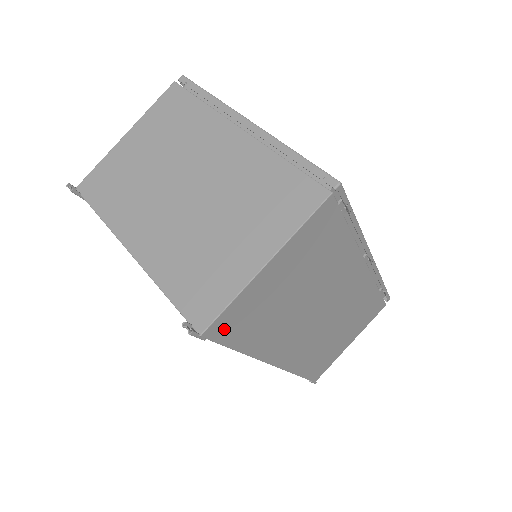
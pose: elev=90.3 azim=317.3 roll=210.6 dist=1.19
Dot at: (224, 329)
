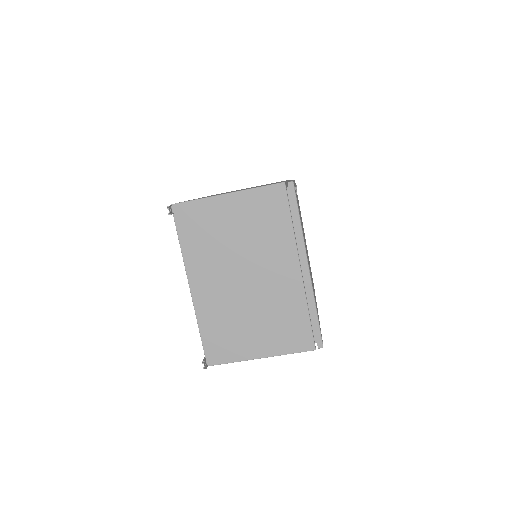
Dot at: occluded
